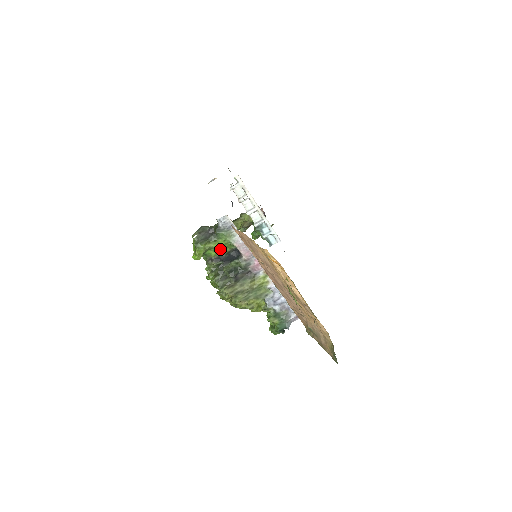
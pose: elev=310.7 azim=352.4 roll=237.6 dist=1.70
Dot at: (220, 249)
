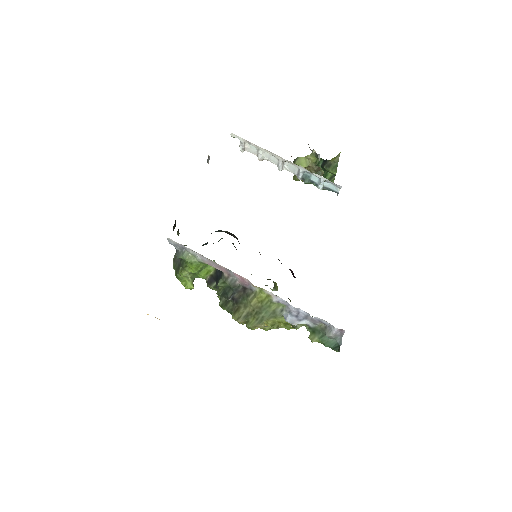
Dot at: (203, 269)
